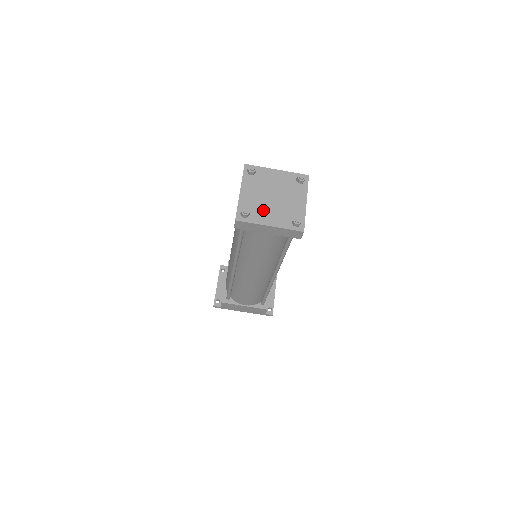
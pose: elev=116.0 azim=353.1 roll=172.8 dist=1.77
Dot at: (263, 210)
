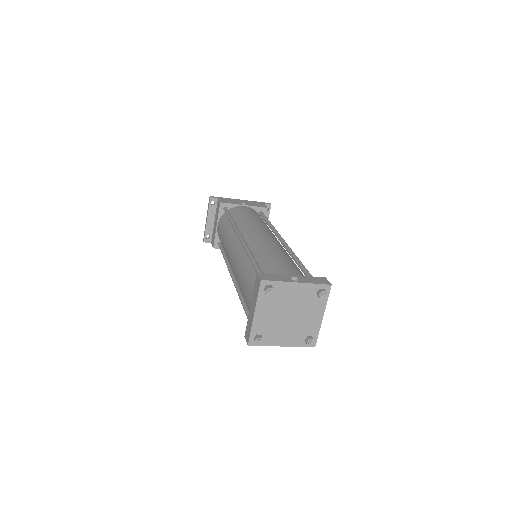
Dot at: (277, 331)
